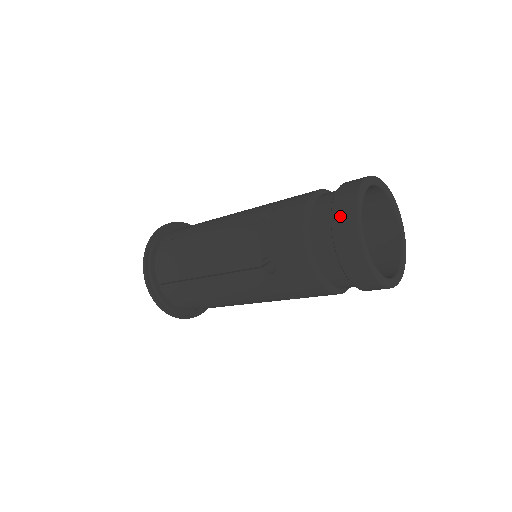
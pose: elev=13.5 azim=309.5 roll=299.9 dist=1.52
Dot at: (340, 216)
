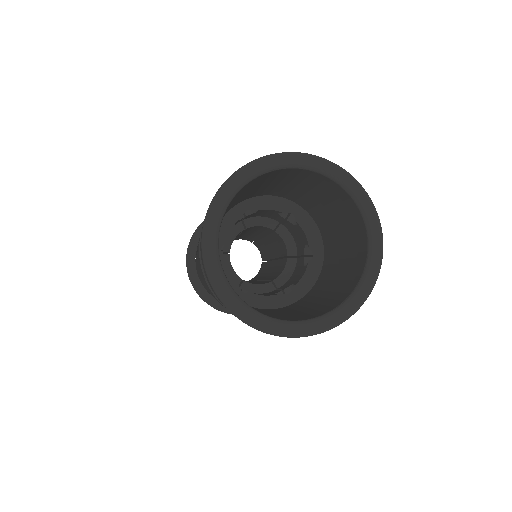
Dot at: occluded
